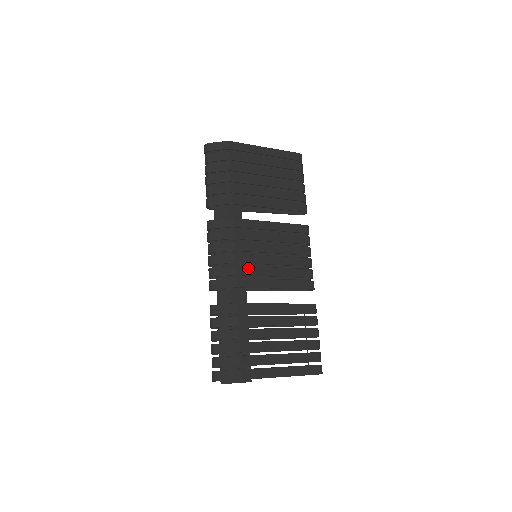
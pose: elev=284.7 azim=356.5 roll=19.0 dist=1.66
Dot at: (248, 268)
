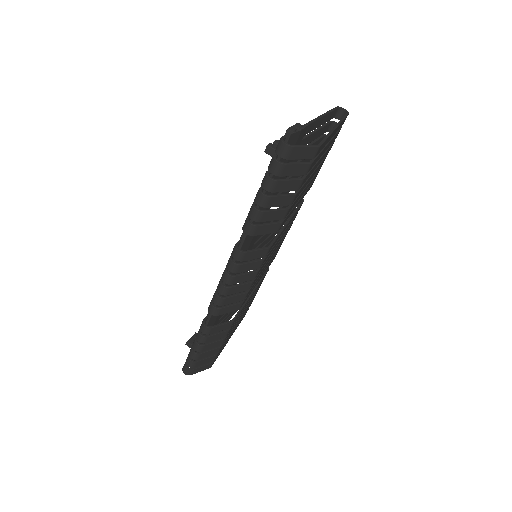
Dot at: occluded
